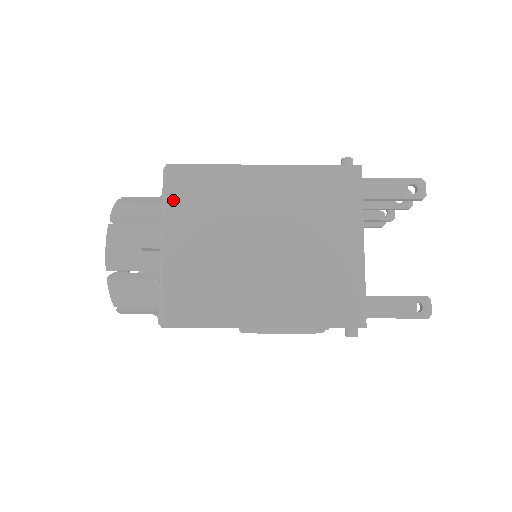
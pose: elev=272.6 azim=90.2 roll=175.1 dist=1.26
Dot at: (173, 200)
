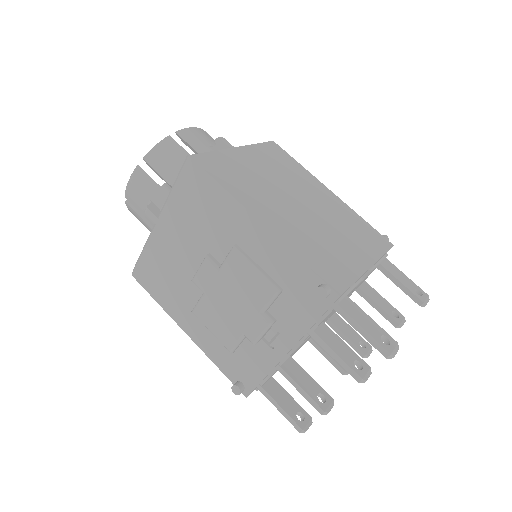
Dot at: (262, 147)
